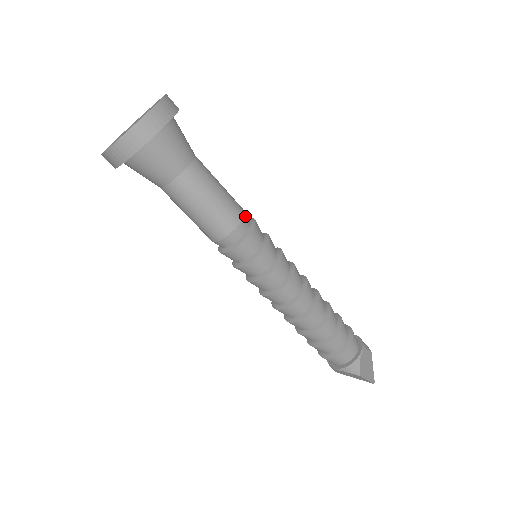
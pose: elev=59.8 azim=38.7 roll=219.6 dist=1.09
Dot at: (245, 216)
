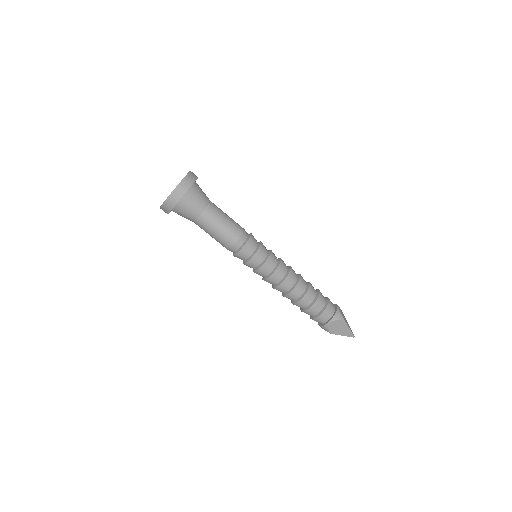
Dot at: (239, 239)
